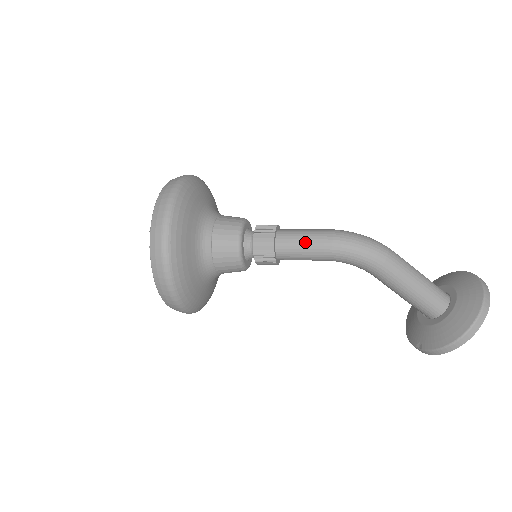
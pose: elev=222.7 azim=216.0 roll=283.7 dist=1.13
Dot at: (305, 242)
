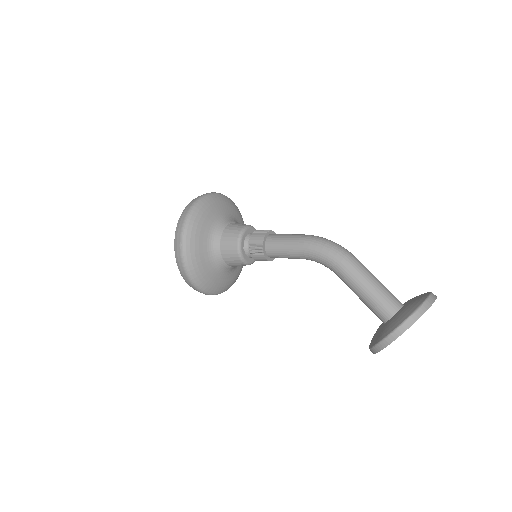
Dot at: (286, 239)
